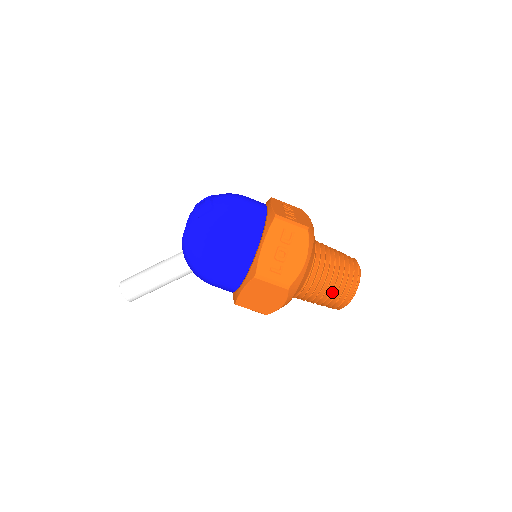
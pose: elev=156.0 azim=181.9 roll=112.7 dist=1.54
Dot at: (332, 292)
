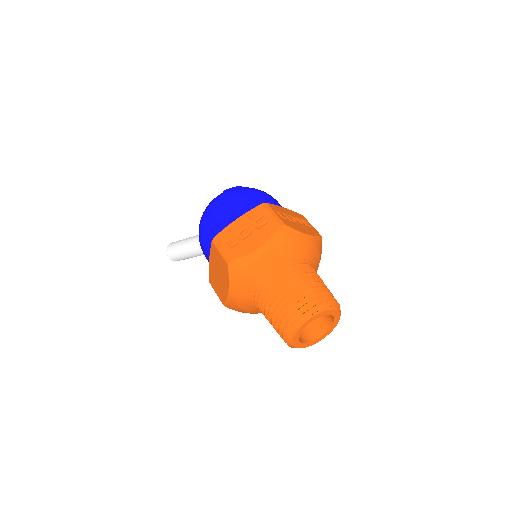
Dot at: (281, 310)
